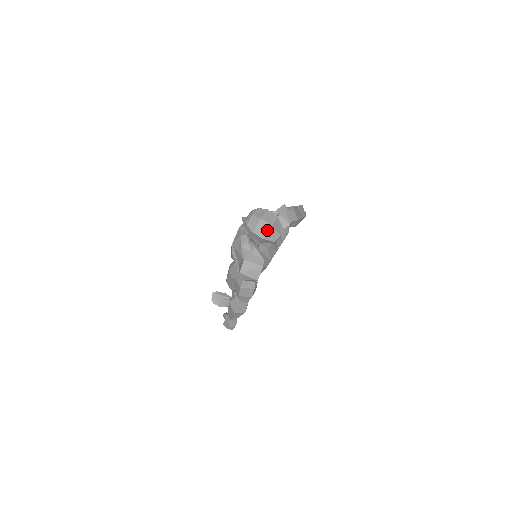
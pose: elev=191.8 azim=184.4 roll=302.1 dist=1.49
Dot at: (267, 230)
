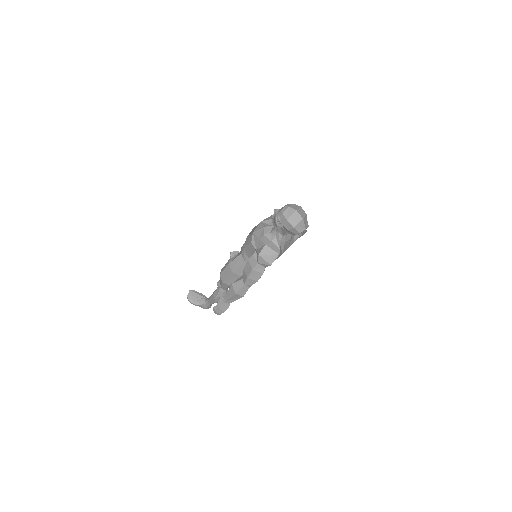
Dot at: (298, 221)
